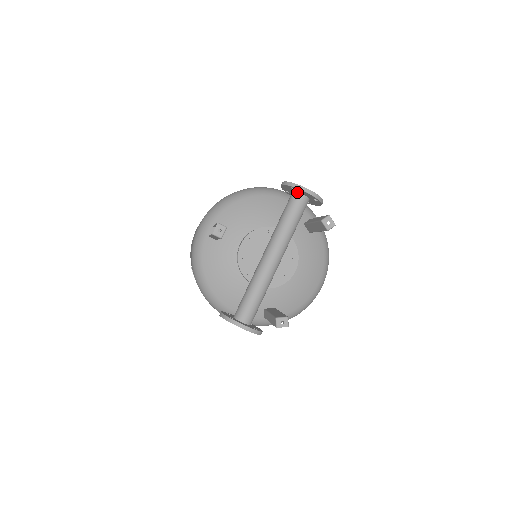
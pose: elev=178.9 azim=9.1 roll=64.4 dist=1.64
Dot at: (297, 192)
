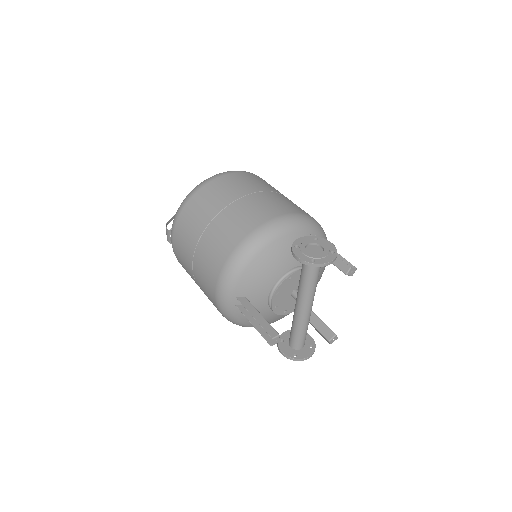
Dot at: occluded
